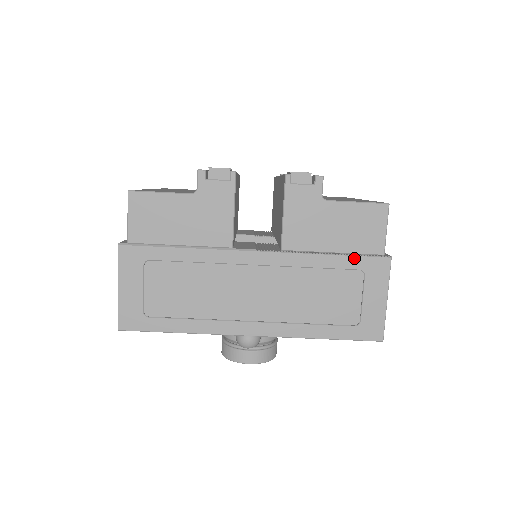
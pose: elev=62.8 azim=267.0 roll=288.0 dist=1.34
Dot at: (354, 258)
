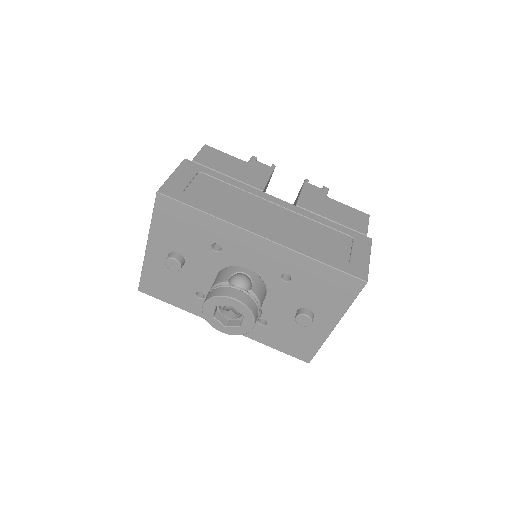
Dot at: (346, 229)
